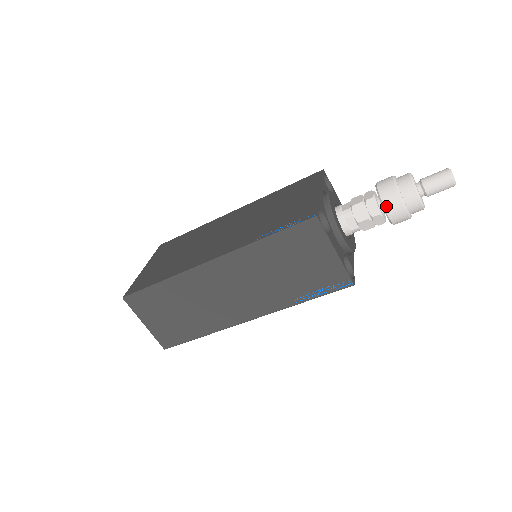
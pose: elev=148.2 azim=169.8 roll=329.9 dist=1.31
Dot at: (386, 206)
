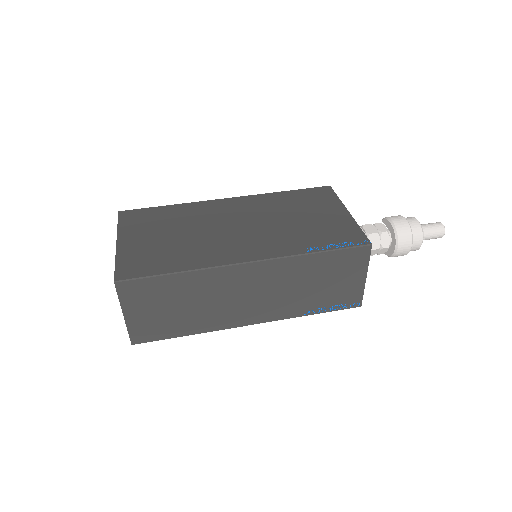
Dot at: (400, 243)
